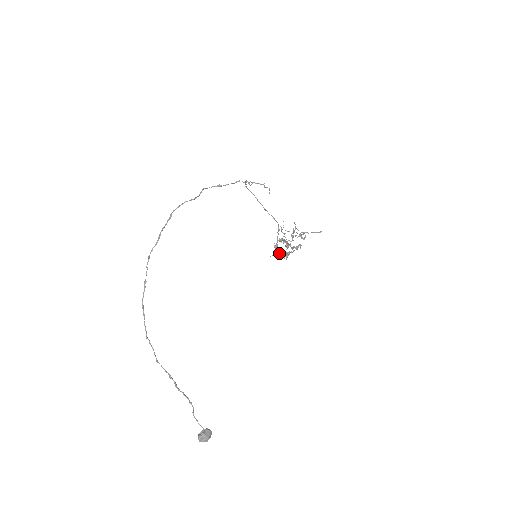
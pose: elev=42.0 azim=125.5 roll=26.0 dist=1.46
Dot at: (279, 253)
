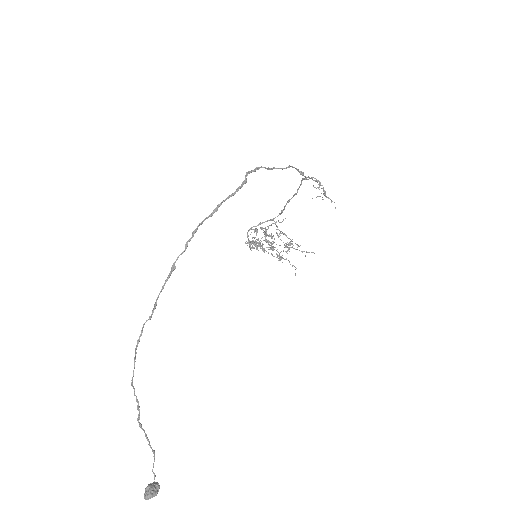
Dot at: (248, 235)
